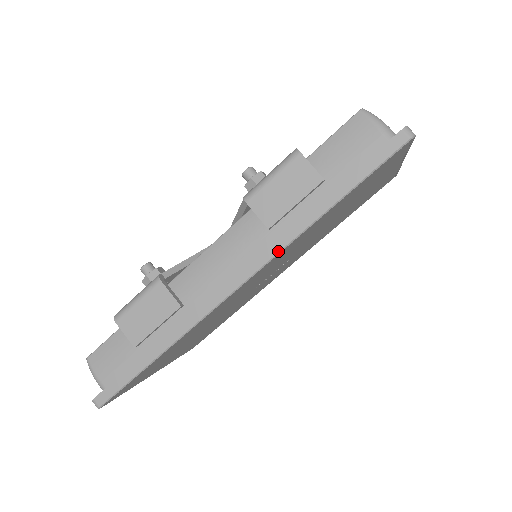
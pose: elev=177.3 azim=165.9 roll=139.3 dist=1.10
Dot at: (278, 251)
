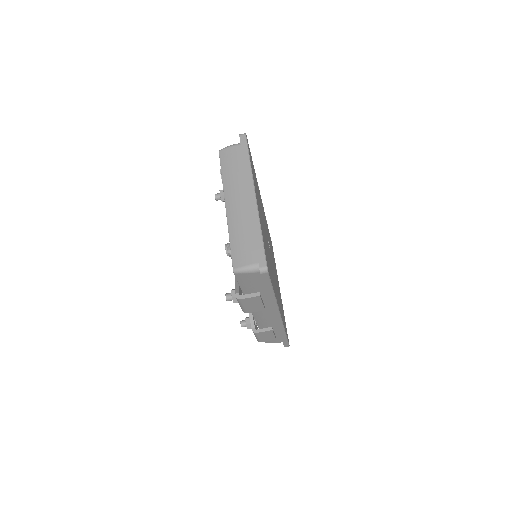
Dot at: (277, 308)
